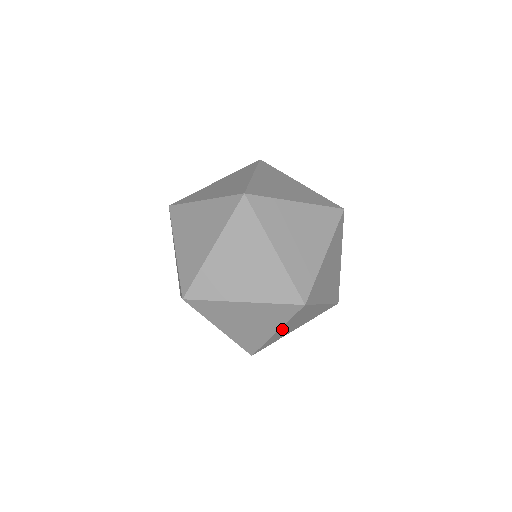
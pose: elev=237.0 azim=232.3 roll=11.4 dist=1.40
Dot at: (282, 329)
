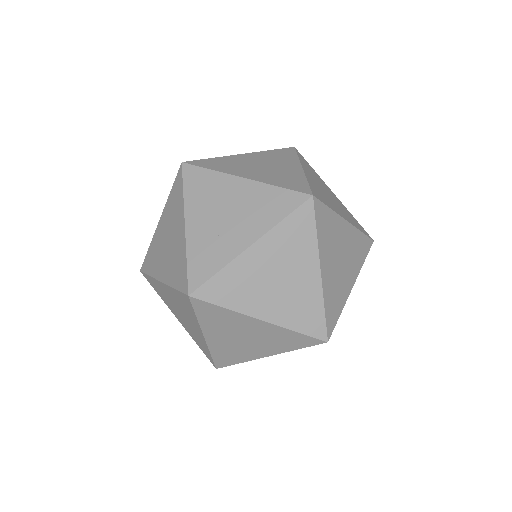
Dot at: (259, 253)
